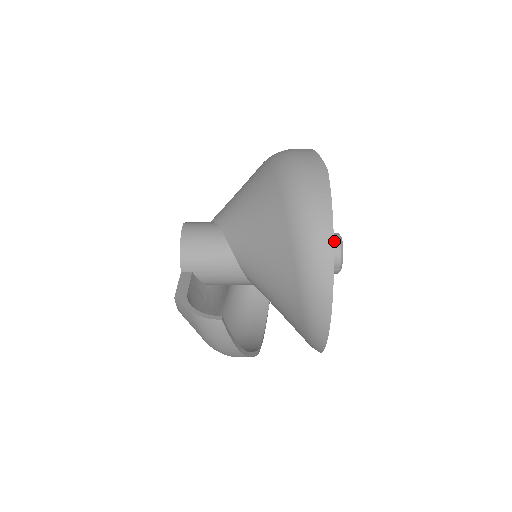
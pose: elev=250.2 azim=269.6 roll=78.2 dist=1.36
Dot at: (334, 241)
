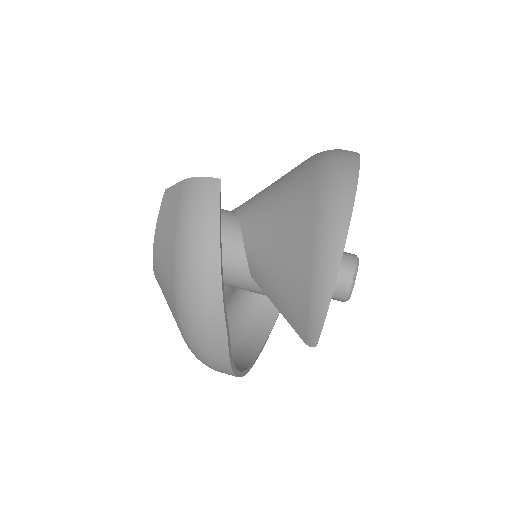
Dot at: (349, 253)
